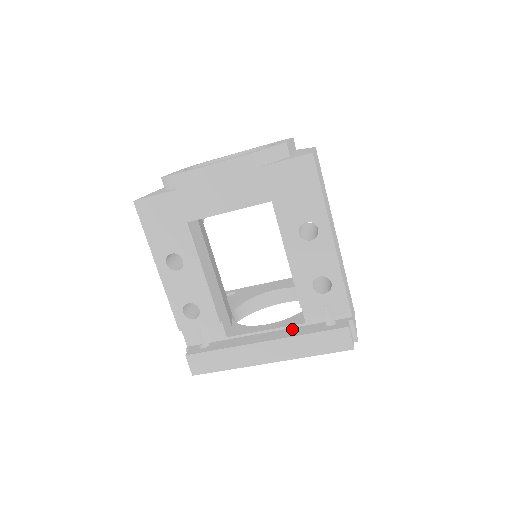
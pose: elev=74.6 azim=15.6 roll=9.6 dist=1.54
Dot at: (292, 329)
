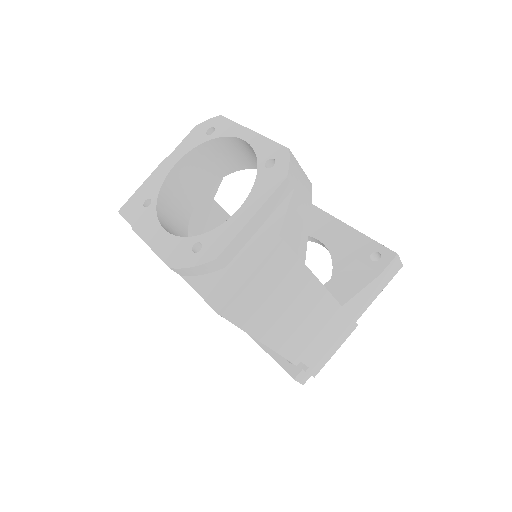
Dot at: occluded
